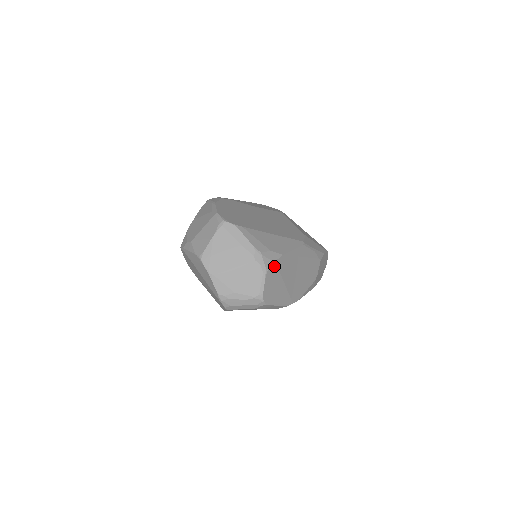
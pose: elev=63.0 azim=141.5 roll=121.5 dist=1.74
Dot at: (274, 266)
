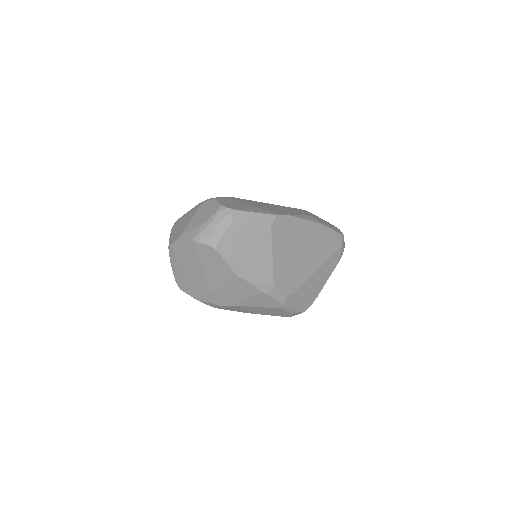
Dot at: (224, 198)
